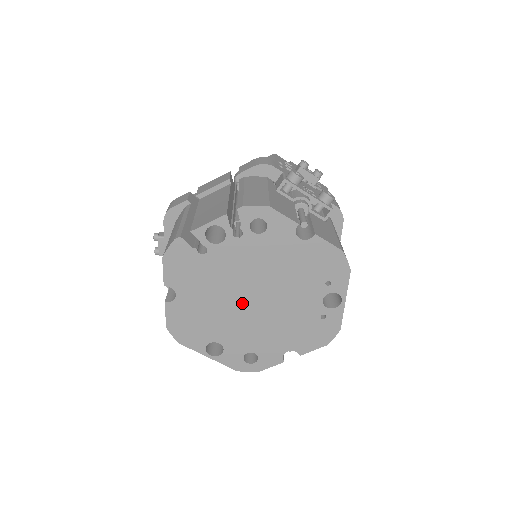
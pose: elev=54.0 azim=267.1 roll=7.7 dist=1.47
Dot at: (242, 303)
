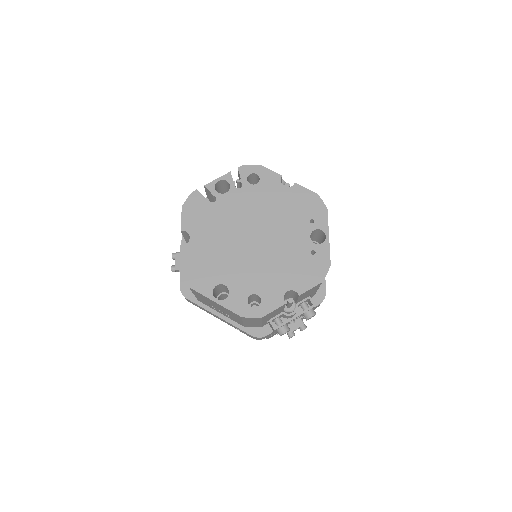
Dot at: (244, 243)
